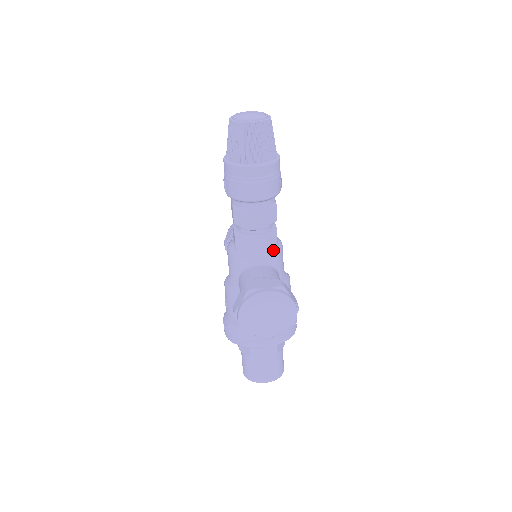
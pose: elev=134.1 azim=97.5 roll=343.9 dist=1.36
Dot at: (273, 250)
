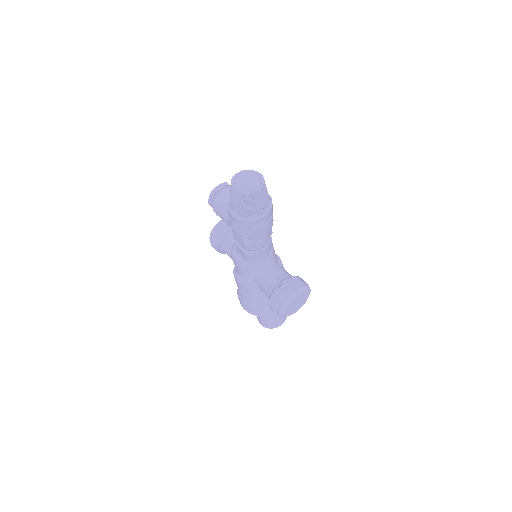
Dot at: (272, 251)
